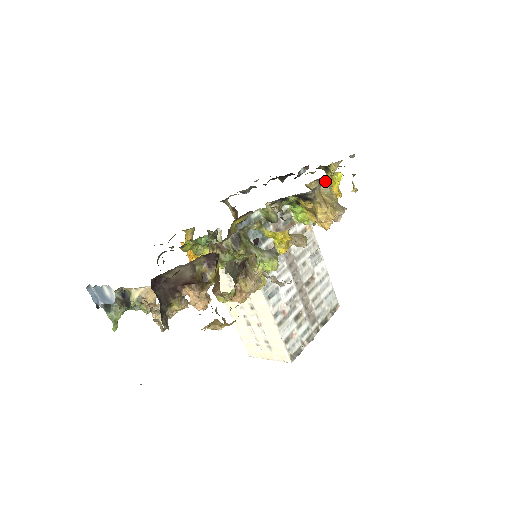
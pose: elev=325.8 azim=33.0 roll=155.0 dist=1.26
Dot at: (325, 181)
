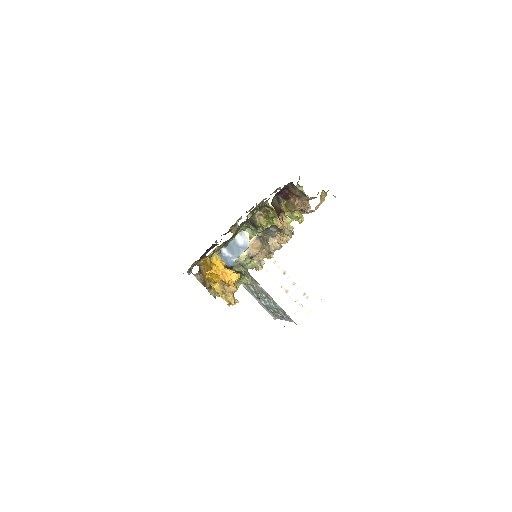
Dot at: occluded
